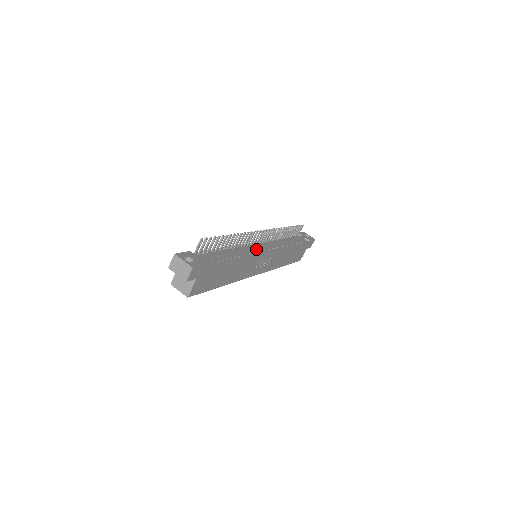
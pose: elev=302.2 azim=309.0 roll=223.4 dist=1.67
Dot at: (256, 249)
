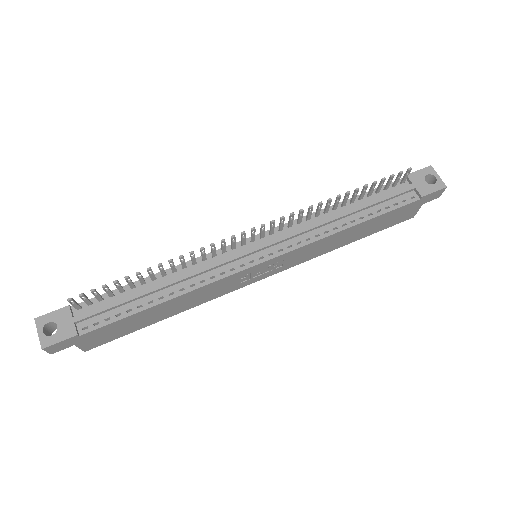
Dot at: (234, 261)
